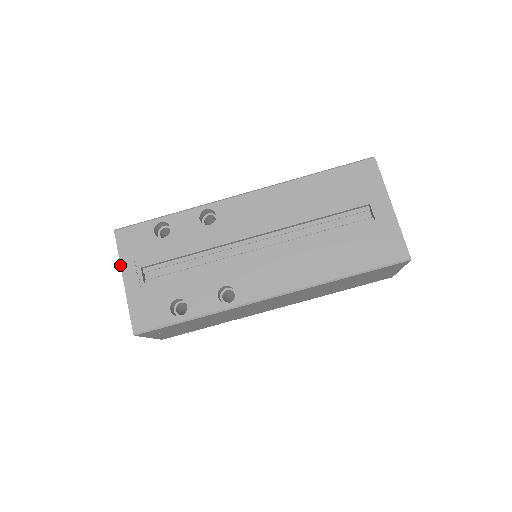
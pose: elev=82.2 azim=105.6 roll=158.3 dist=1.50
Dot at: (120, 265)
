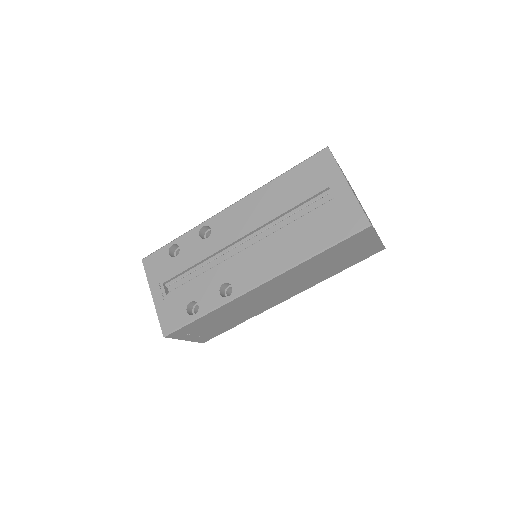
Dot at: occluded
